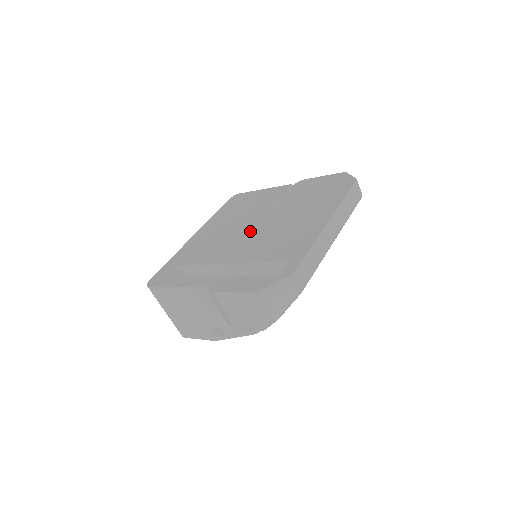
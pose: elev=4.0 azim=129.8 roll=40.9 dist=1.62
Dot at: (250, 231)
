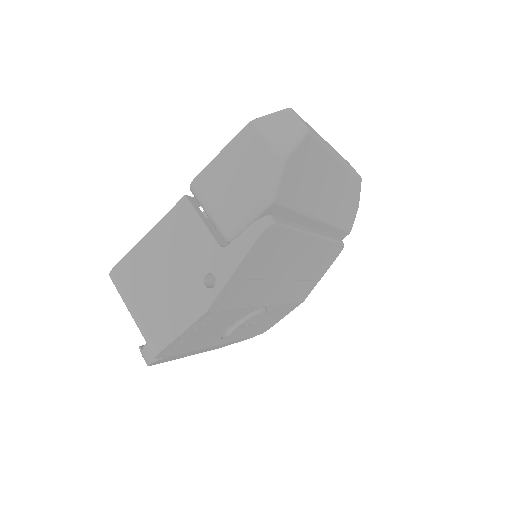
Dot at: occluded
